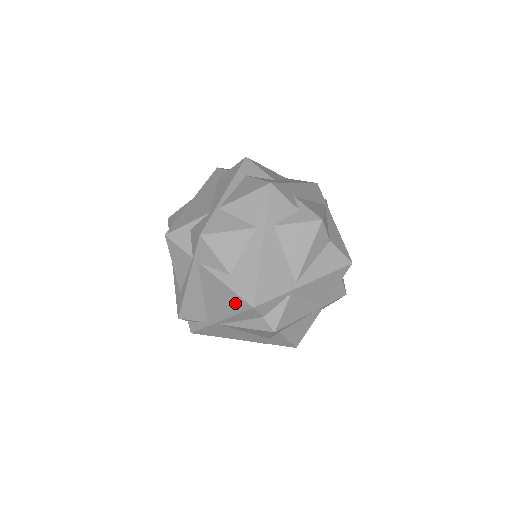
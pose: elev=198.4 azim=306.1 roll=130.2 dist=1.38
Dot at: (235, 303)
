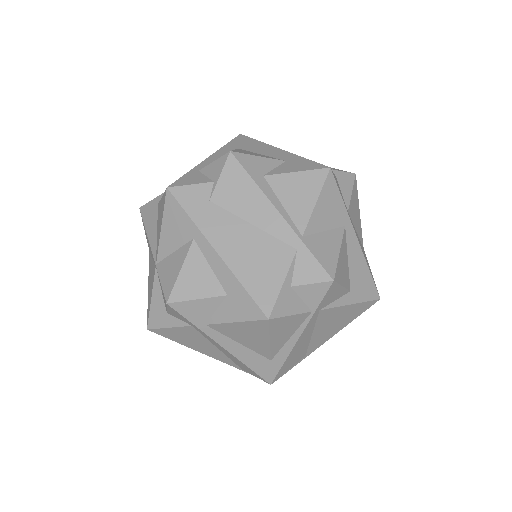
Dot at: (358, 311)
